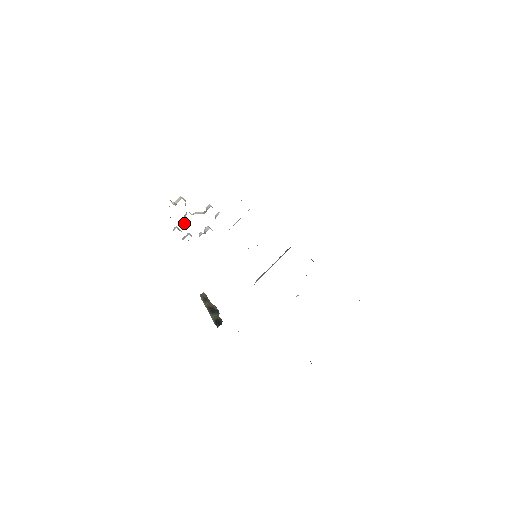
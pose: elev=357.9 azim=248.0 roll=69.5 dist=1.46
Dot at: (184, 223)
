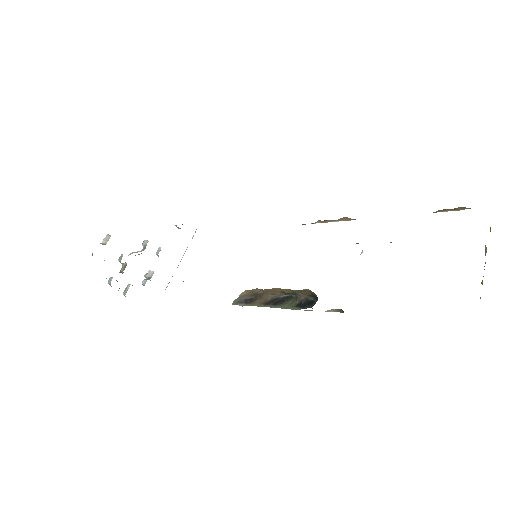
Dot at: (121, 270)
